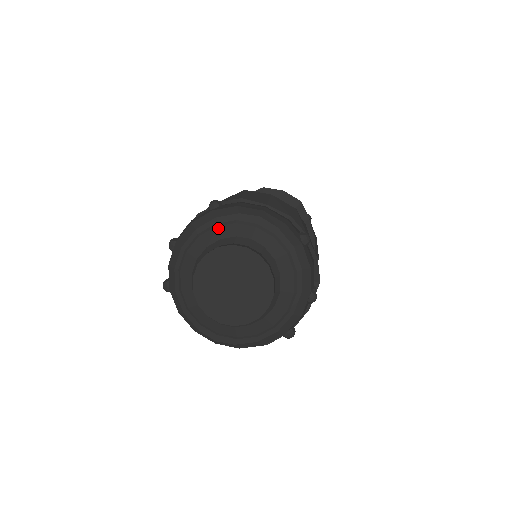
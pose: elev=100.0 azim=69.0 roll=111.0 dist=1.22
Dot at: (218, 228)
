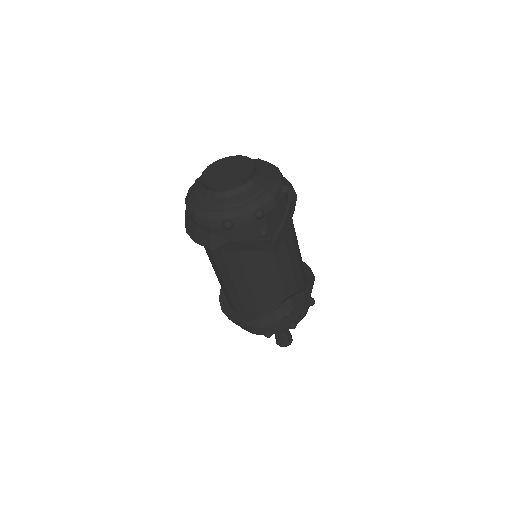
Dot at: occluded
